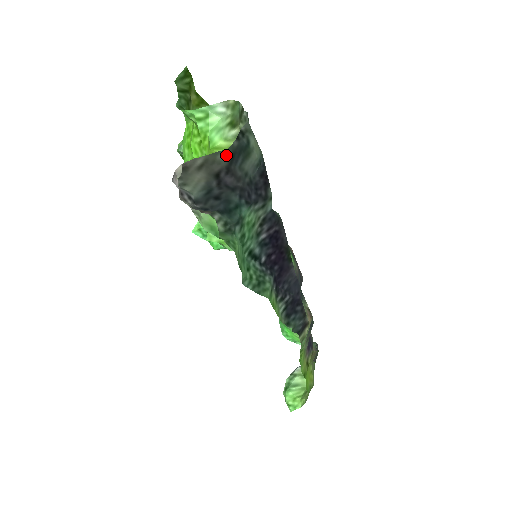
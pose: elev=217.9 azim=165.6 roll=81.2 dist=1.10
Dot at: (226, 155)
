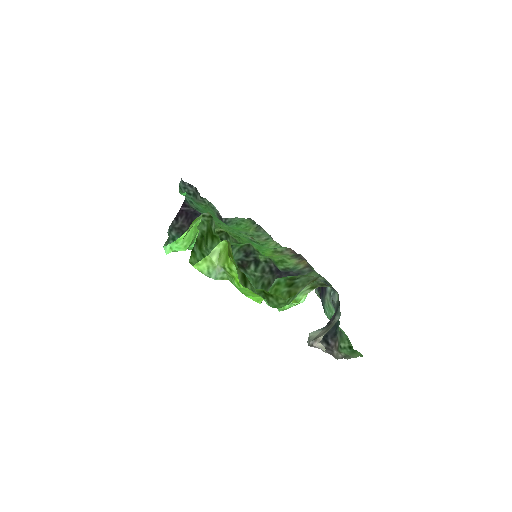
Dot at: (338, 319)
